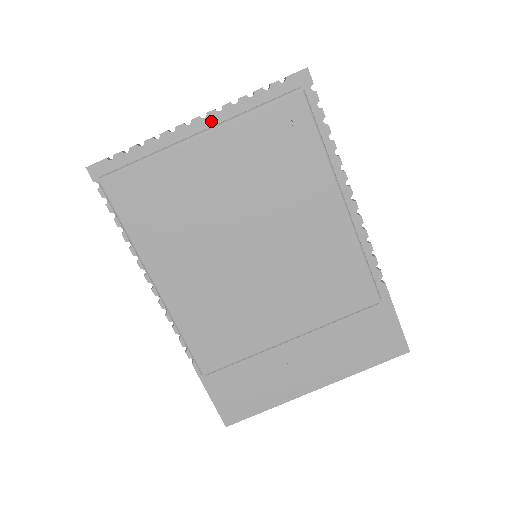
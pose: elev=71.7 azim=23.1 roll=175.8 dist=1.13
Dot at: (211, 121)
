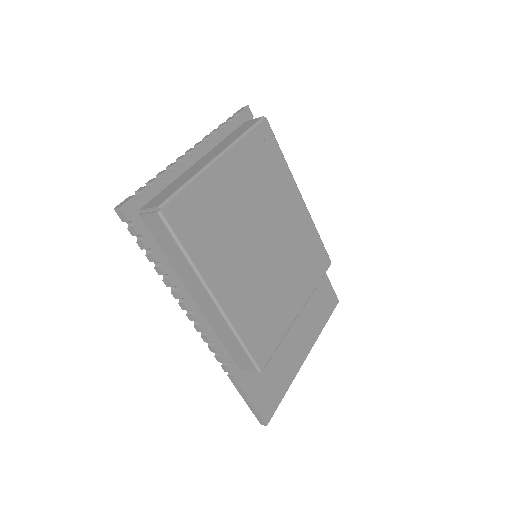
Dot at: (204, 150)
